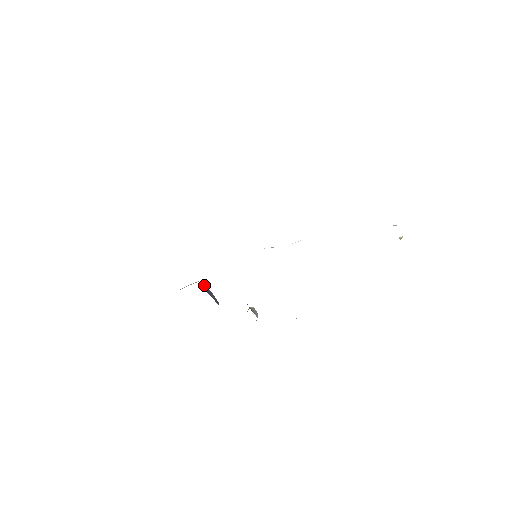
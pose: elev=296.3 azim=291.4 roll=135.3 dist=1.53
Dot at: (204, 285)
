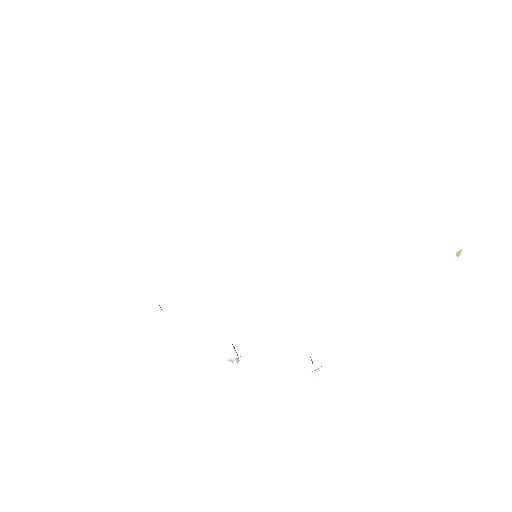
Dot at: occluded
